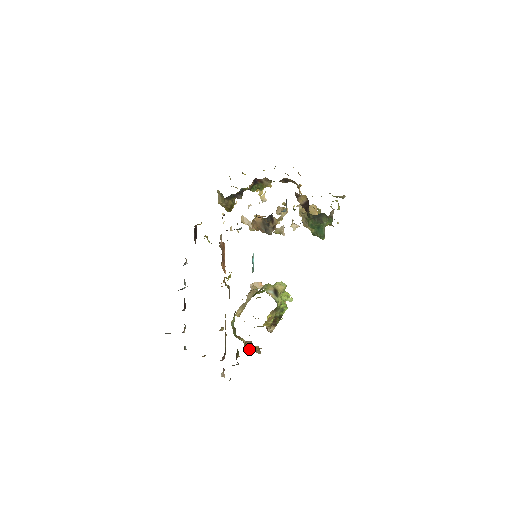
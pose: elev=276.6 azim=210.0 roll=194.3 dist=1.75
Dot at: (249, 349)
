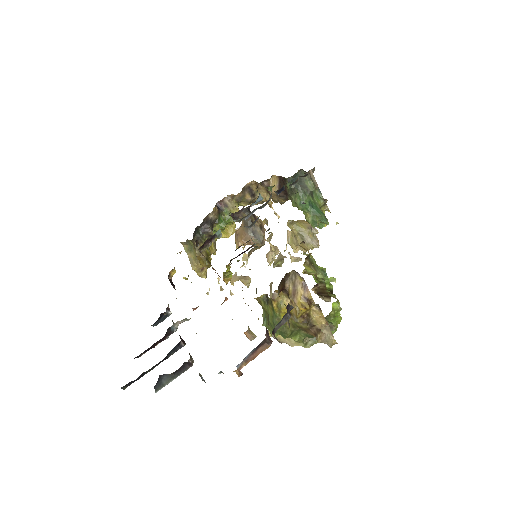
Dot at: (299, 297)
